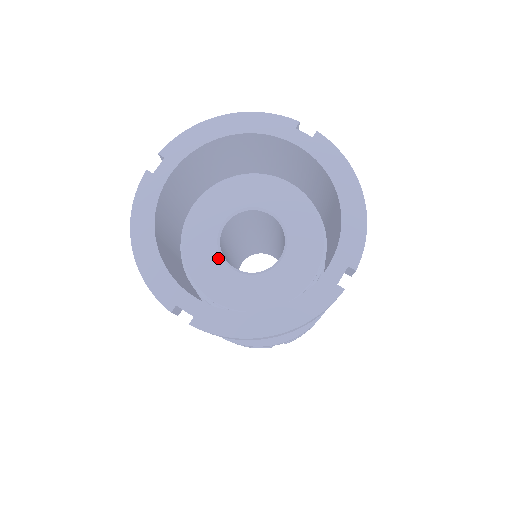
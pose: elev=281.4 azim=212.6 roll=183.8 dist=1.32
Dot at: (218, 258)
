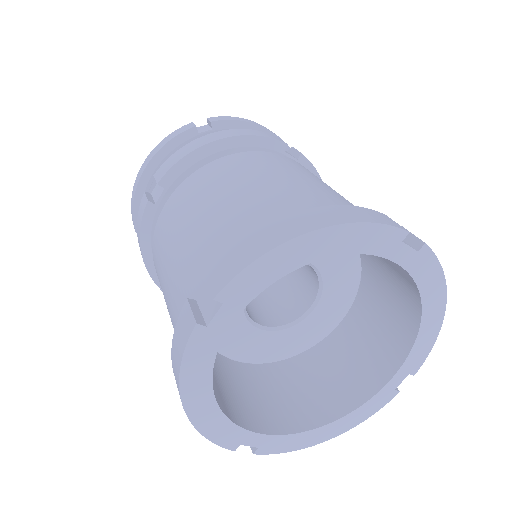
Dot at: (244, 321)
